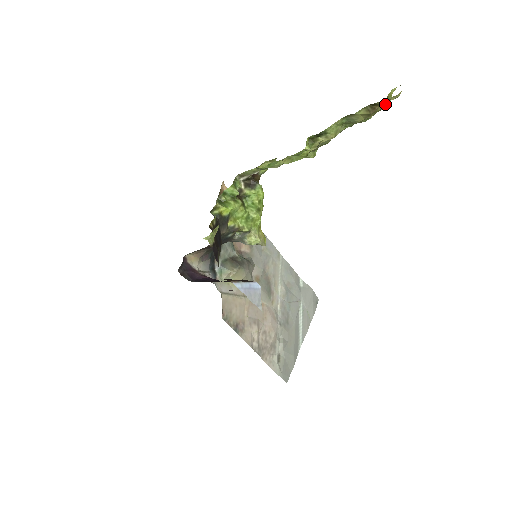
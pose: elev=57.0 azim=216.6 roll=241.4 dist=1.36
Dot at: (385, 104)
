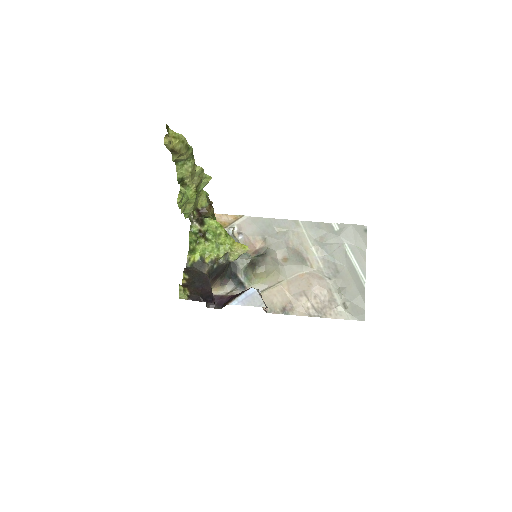
Dot at: (180, 139)
